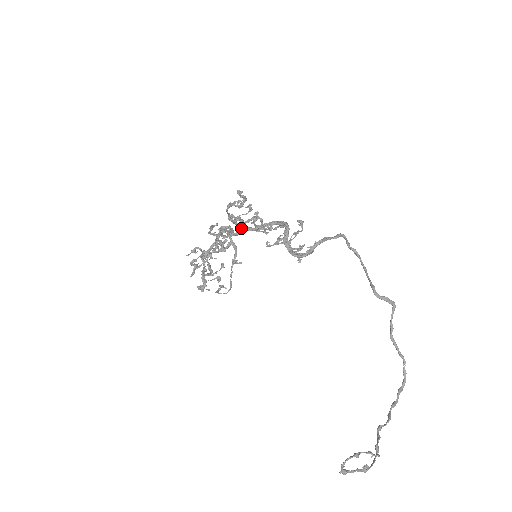
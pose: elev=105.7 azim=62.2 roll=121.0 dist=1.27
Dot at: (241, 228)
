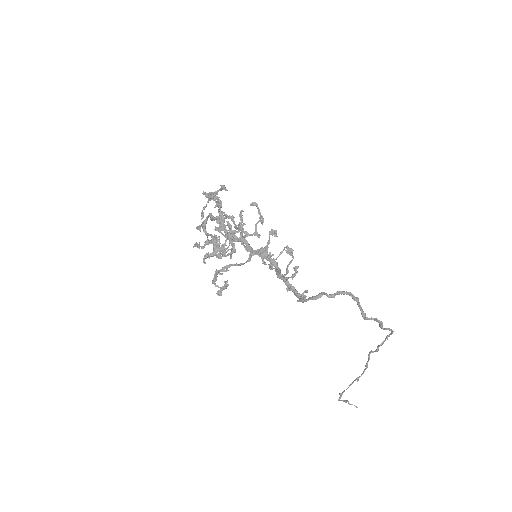
Dot at: (231, 239)
